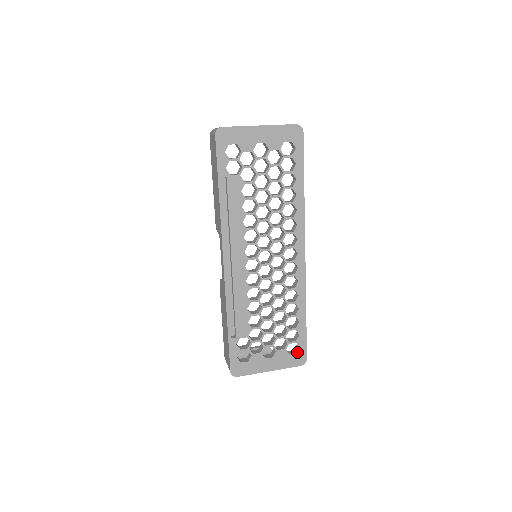
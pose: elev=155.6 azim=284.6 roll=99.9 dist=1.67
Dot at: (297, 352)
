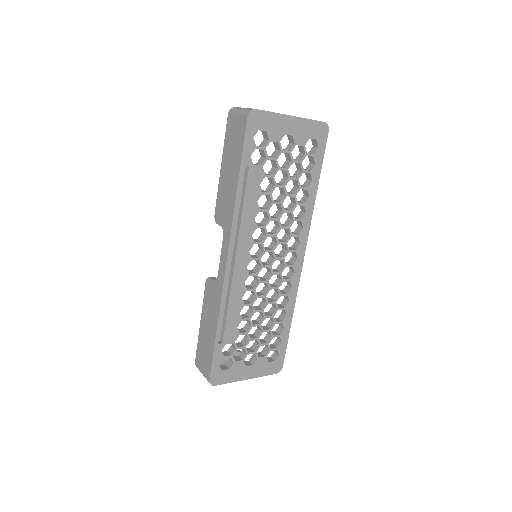
Dot at: (276, 360)
